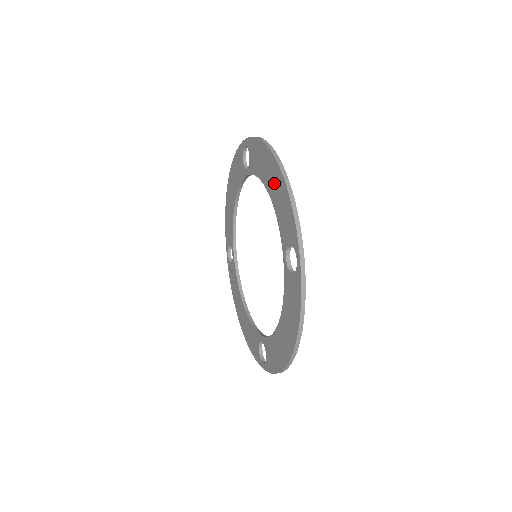
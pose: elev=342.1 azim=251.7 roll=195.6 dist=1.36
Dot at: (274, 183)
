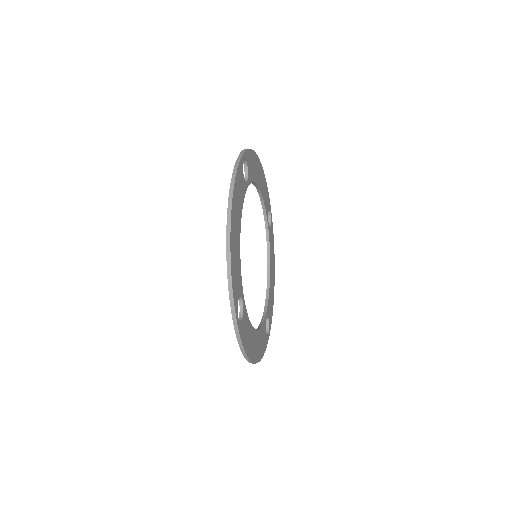
Dot at: occluded
